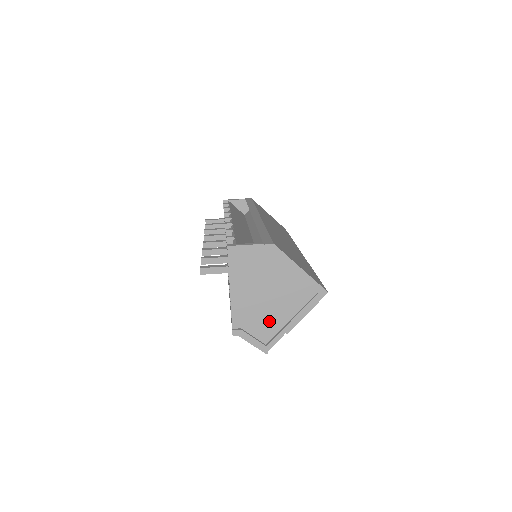
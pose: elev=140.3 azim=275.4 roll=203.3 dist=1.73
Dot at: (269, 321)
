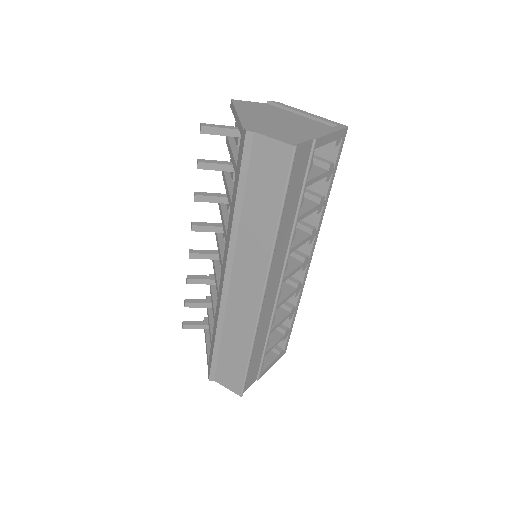
Dot at: (289, 134)
